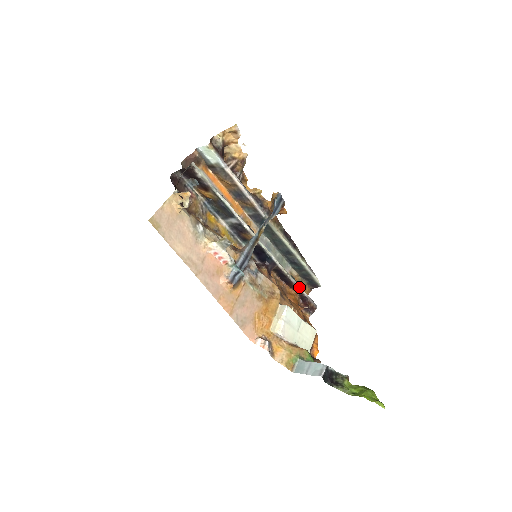
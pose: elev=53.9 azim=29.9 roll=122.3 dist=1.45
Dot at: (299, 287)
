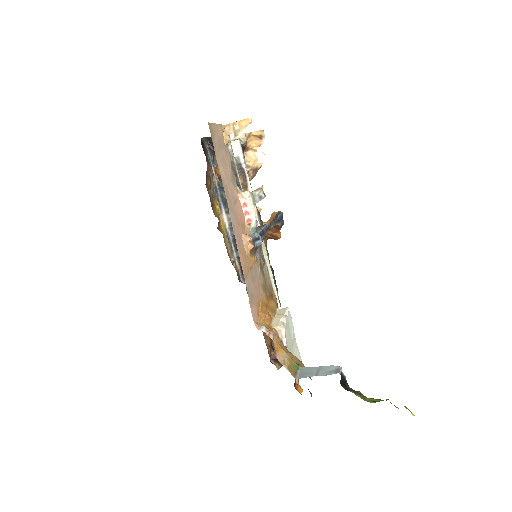
Dot at: occluded
